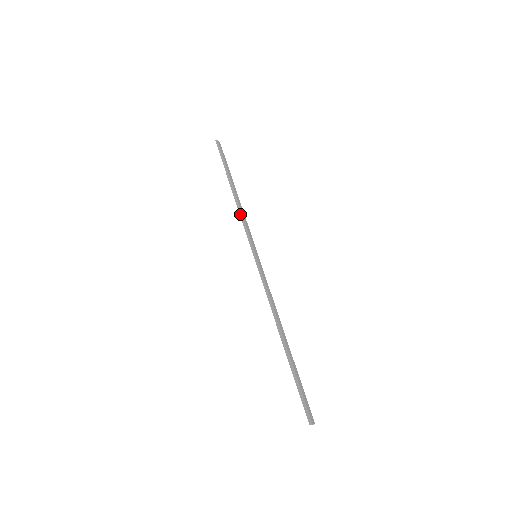
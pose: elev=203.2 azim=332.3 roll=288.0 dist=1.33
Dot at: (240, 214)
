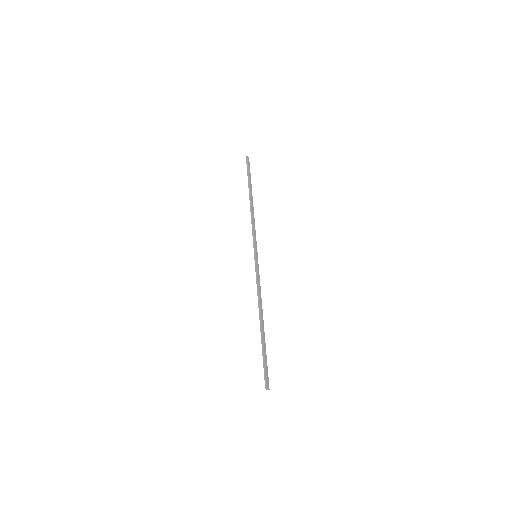
Dot at: (252, 220)
